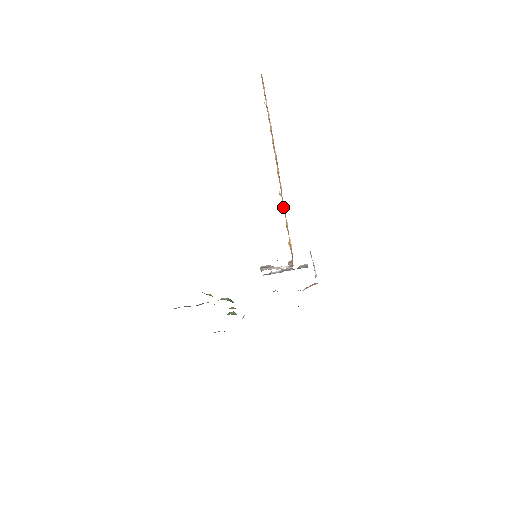
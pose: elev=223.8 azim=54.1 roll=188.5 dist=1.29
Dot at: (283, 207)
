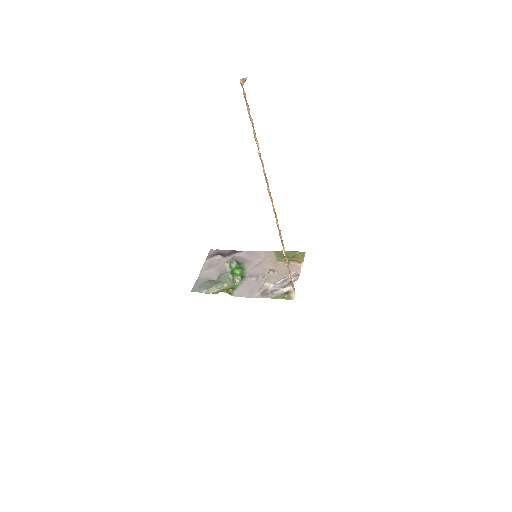
Dot at: occluded
